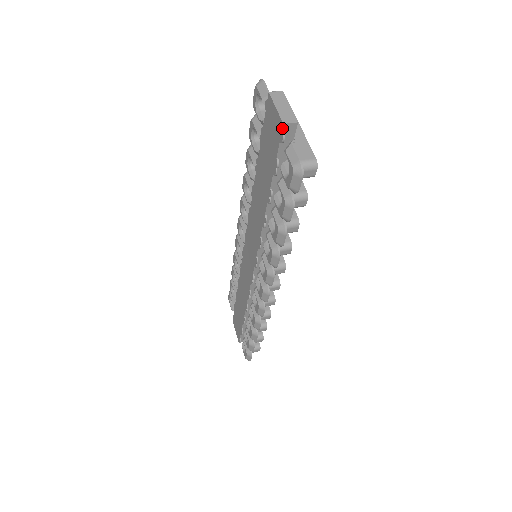
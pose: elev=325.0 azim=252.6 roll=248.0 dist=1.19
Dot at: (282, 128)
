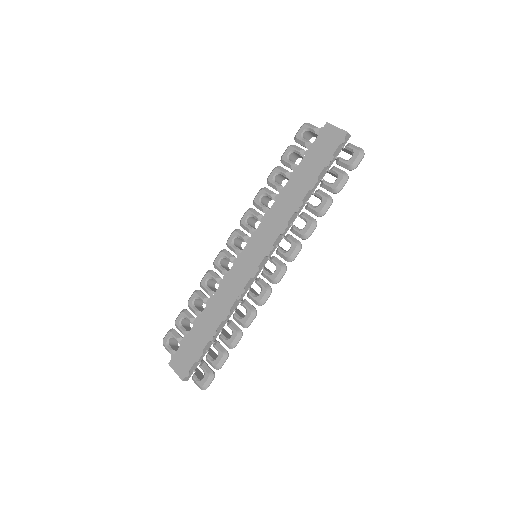
Dot at: (346, 134)
